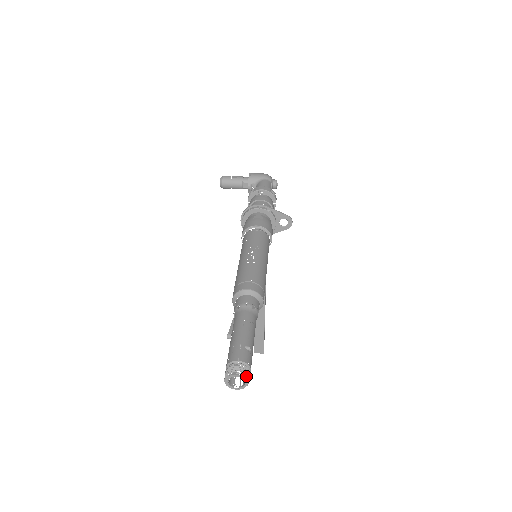
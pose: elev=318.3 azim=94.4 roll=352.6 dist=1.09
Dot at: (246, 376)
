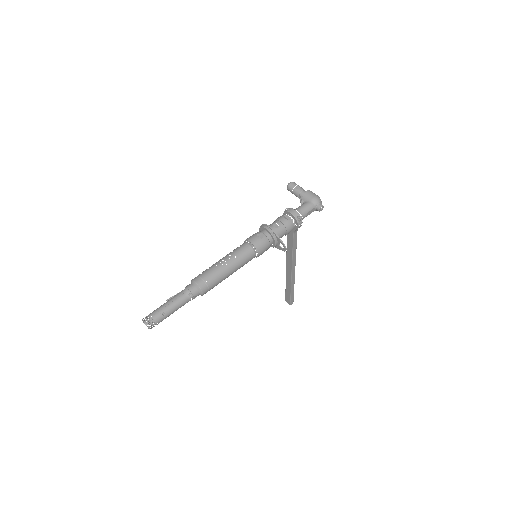
Dot at: (148, 326)
